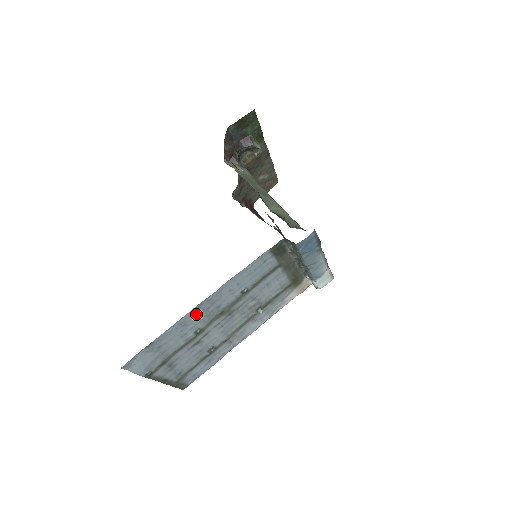
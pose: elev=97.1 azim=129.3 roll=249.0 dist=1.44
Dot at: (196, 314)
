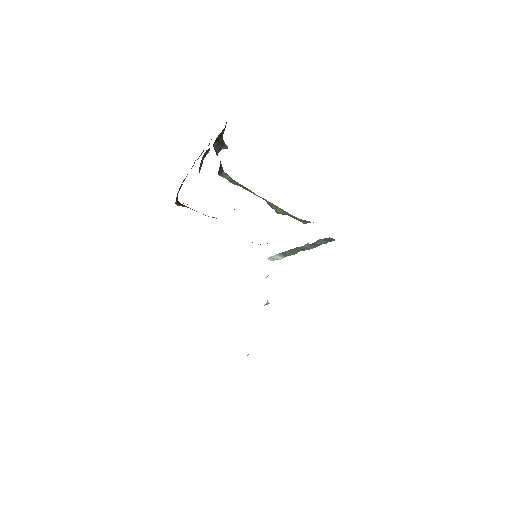
Dot at: occluded
